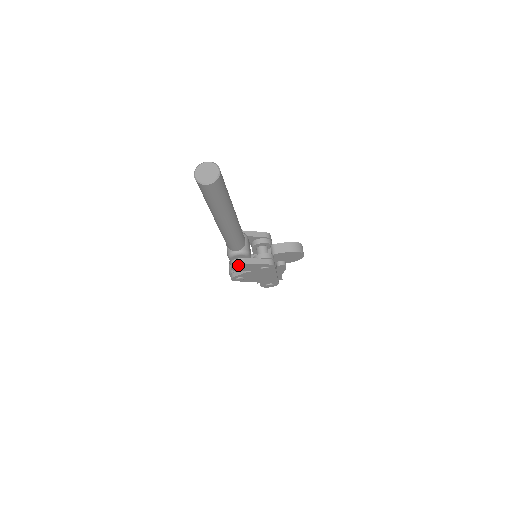
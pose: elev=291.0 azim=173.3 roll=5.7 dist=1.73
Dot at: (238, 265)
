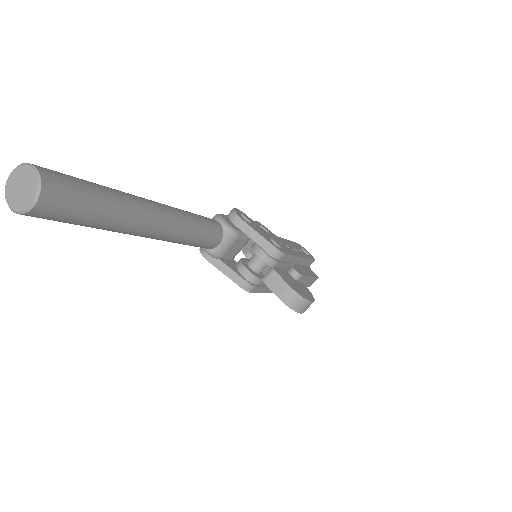
Dot at: (205, 254)
